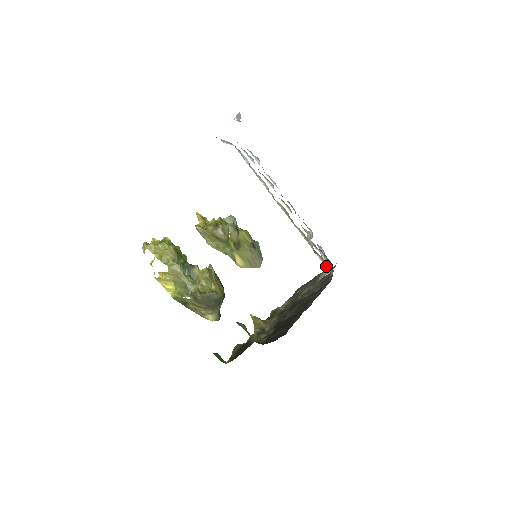
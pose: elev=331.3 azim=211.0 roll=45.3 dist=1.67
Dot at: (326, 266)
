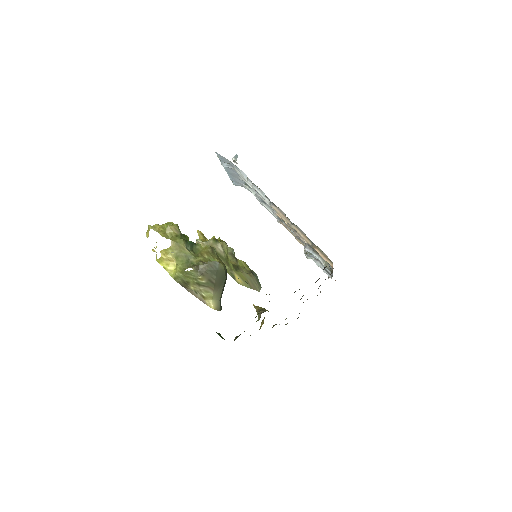
Dot at: (325, 258)
